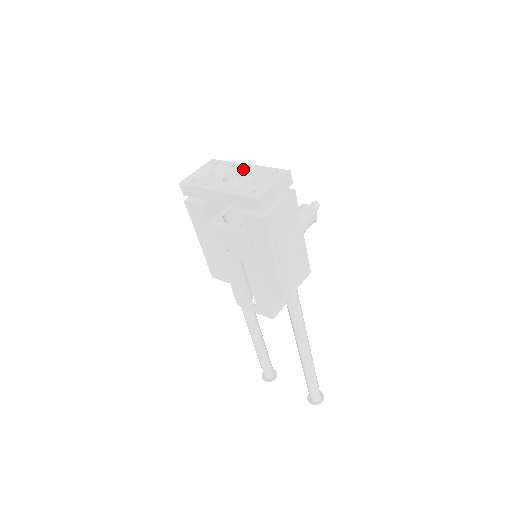
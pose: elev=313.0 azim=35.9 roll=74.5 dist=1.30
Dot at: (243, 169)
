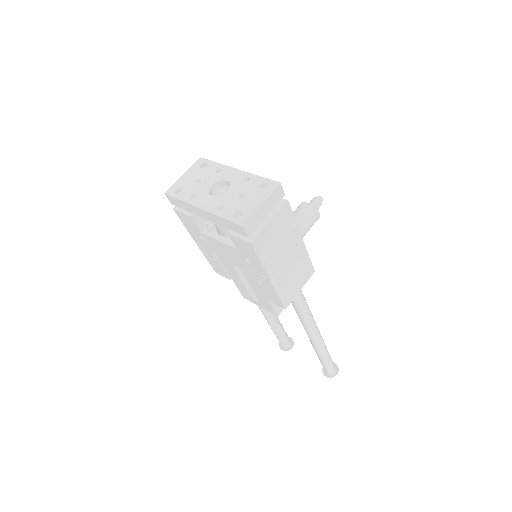
Dot at: (231, 177)
